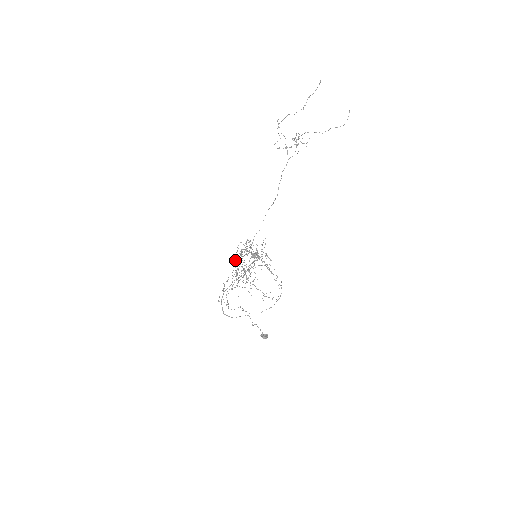
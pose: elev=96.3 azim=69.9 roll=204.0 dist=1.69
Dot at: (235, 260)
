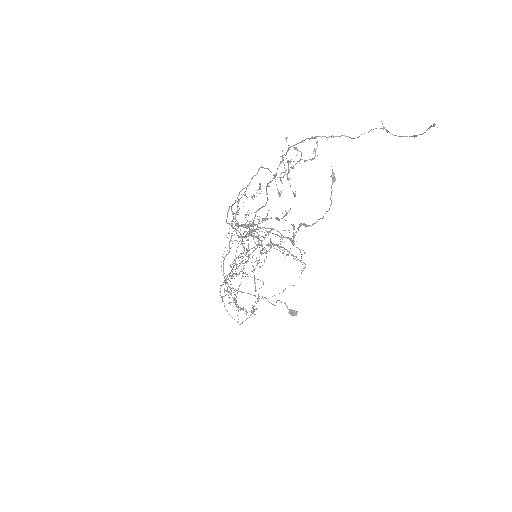
Dot at: (227, 291)
